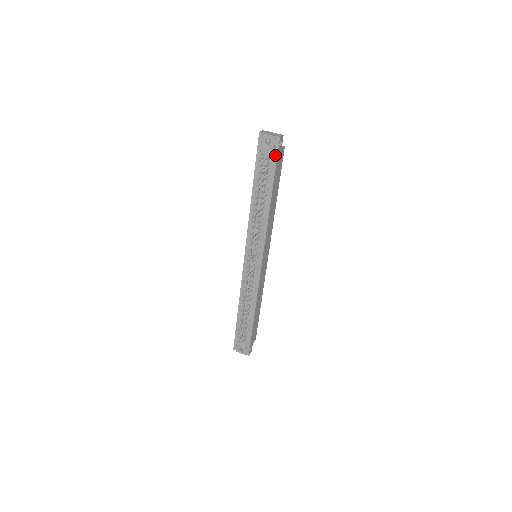
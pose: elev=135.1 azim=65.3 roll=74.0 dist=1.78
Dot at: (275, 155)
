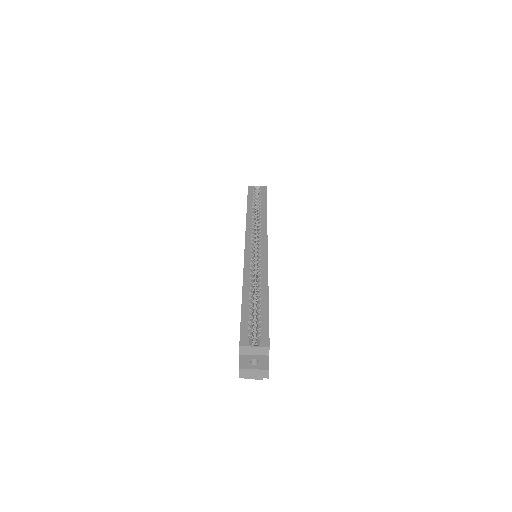
Dot at: occluded
